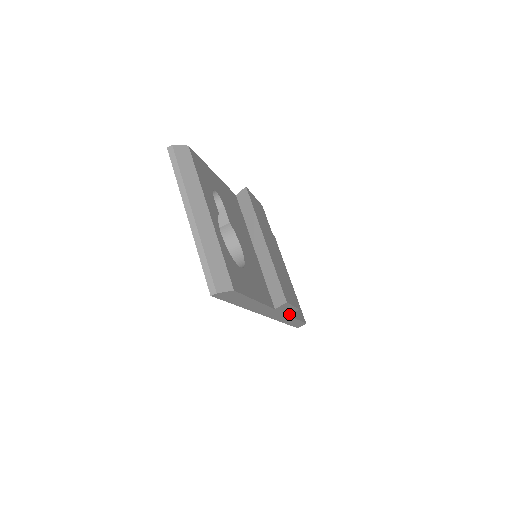
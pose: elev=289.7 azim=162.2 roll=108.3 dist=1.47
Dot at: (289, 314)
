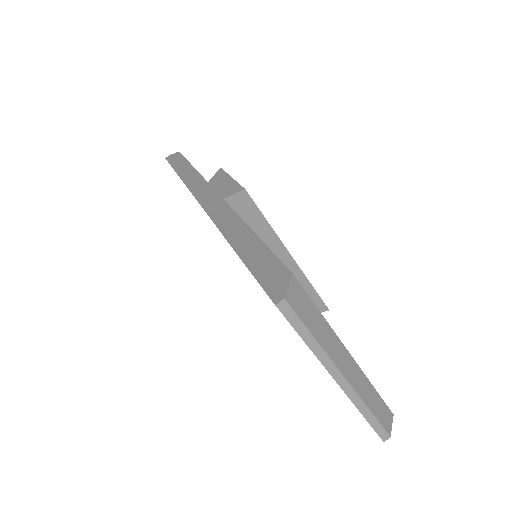
Dot at: occluded
